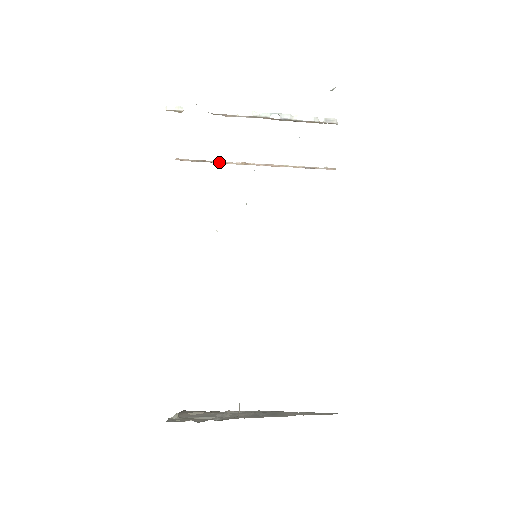
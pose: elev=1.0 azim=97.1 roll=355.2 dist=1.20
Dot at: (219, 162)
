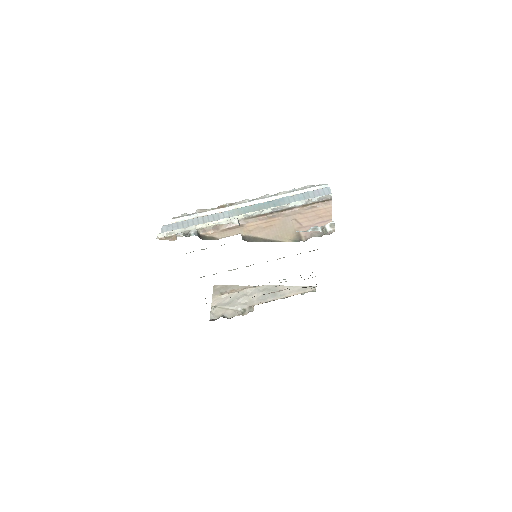
Dot at: occluded
